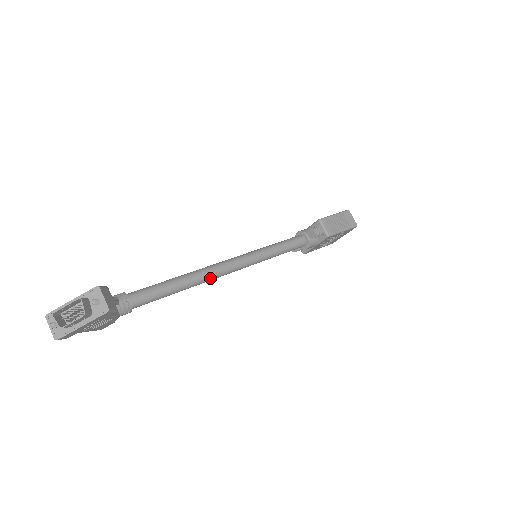
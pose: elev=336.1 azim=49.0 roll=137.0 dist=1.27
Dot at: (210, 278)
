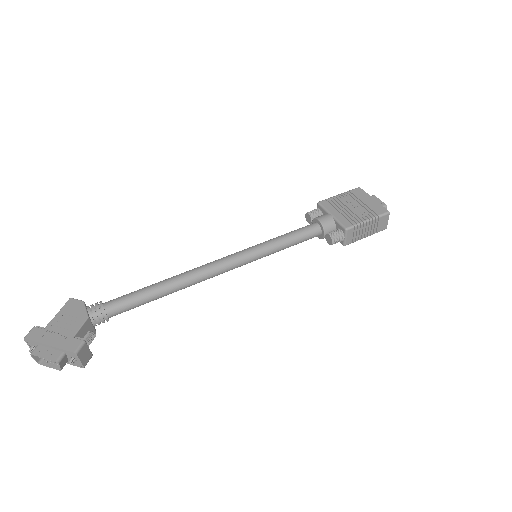
Dot at: occluded
